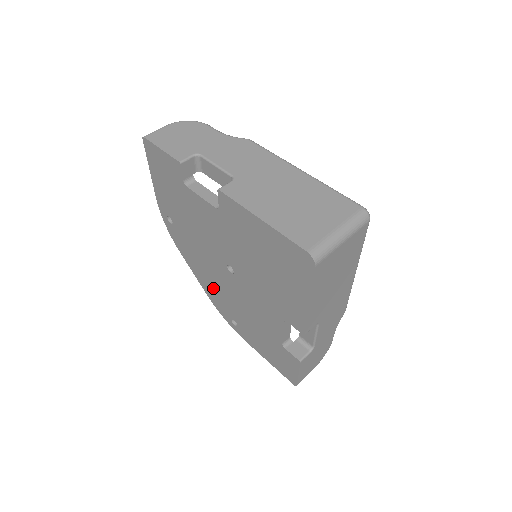
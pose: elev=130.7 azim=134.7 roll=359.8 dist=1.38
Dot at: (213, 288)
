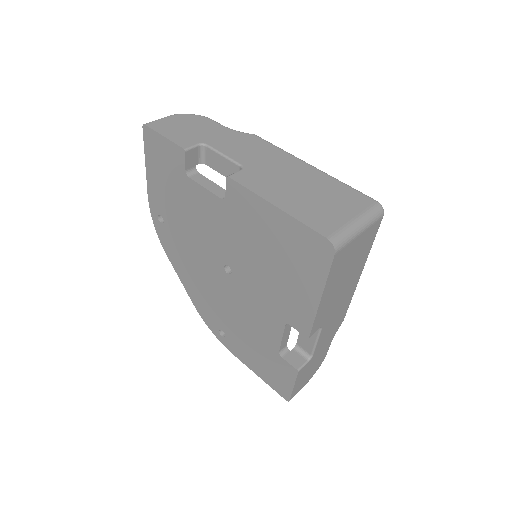
Dot at: (202, 294)
